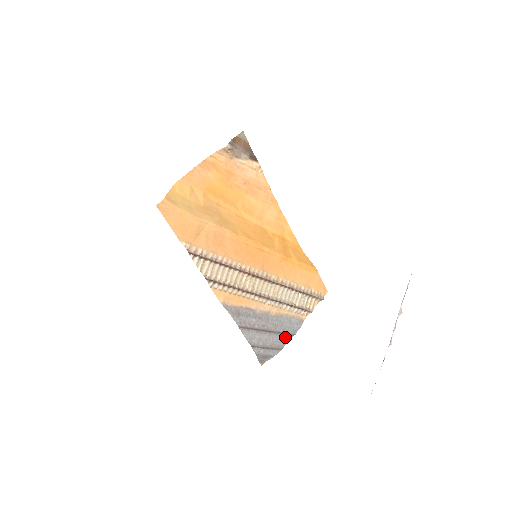
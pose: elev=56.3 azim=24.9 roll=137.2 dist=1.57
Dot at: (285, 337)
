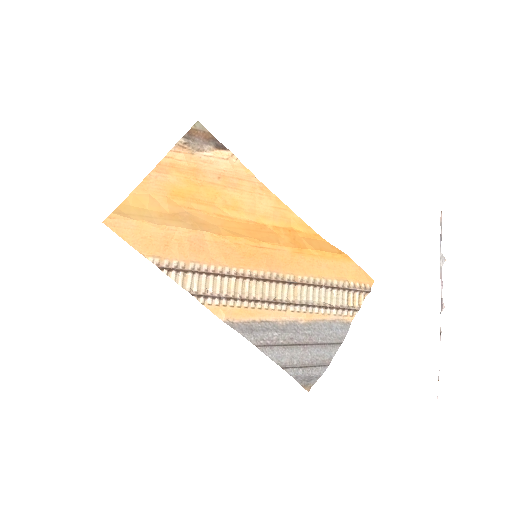
Dot at: (329, 348)
